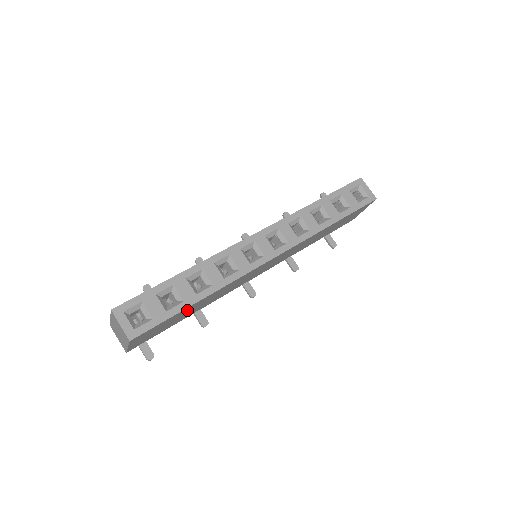
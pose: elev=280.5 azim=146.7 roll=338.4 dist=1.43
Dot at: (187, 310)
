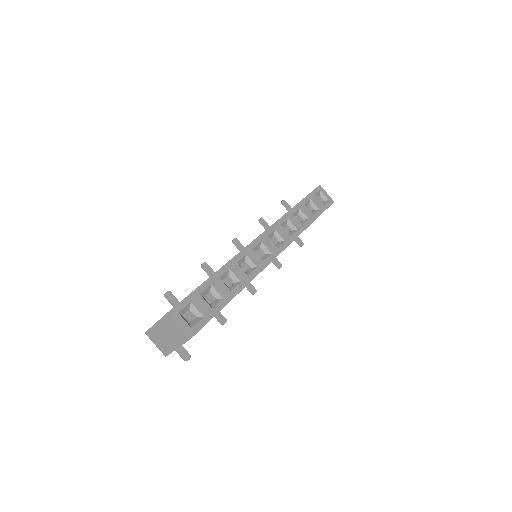
Dot at: occluded
